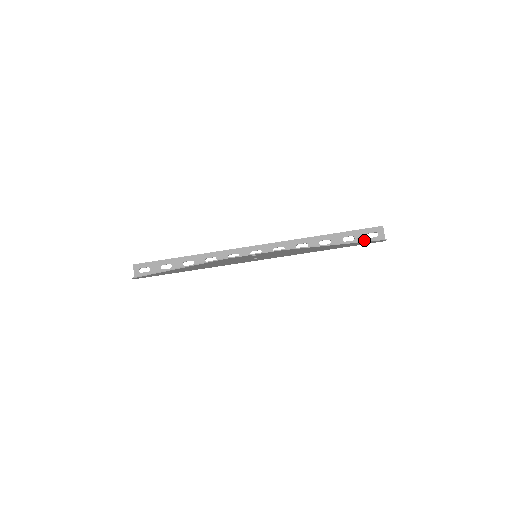
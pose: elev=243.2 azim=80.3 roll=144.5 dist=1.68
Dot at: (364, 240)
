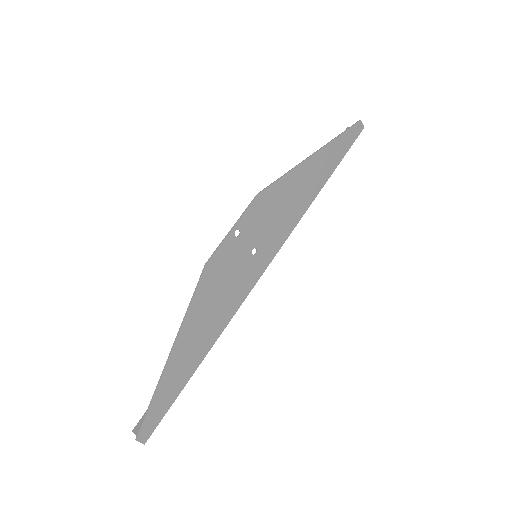
Dot at: occluded
